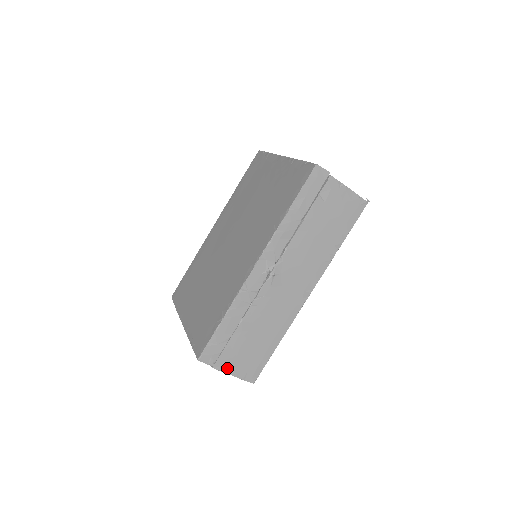
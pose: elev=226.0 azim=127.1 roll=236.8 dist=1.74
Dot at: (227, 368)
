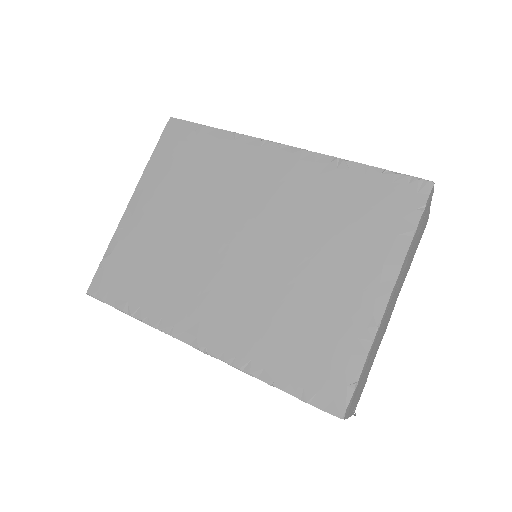
Dot at: occluded
